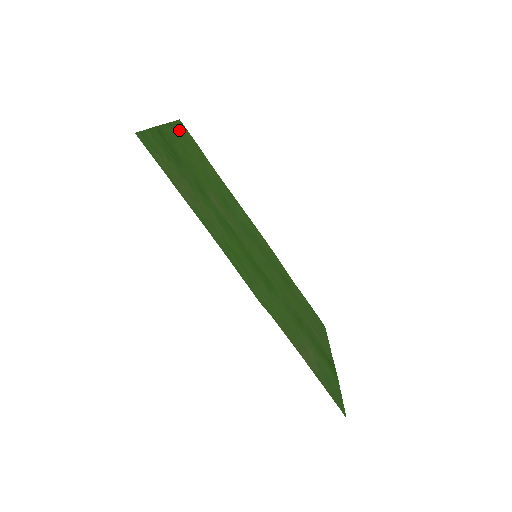
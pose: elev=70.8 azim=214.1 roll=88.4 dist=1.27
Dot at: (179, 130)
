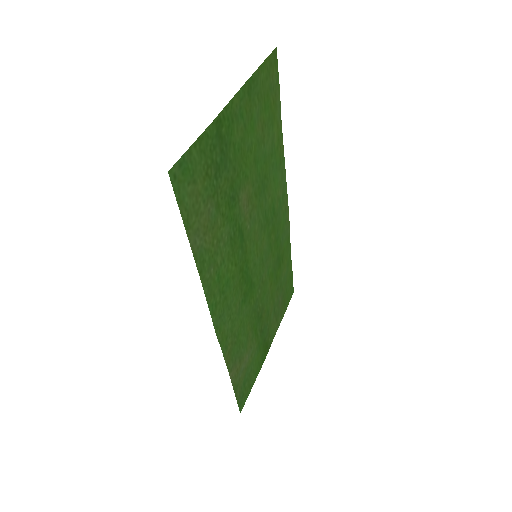
Dot at: (261, 79)
